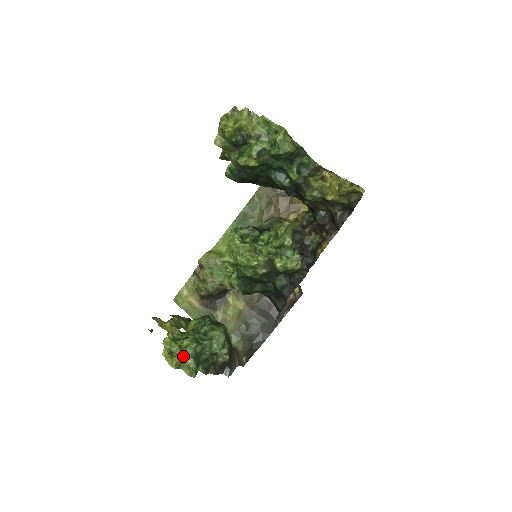
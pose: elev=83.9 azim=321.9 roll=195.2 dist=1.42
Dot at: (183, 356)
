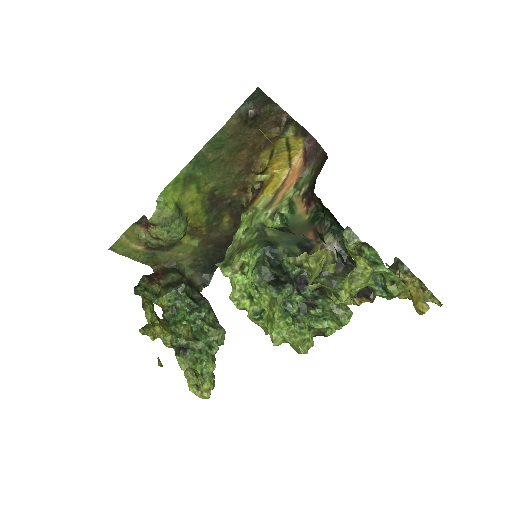
Dot at: (209, 383)
